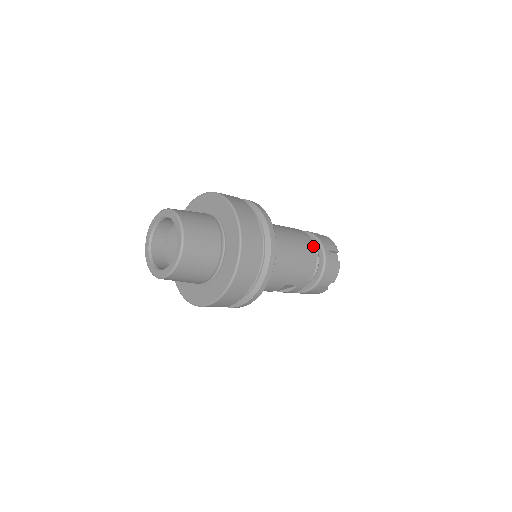
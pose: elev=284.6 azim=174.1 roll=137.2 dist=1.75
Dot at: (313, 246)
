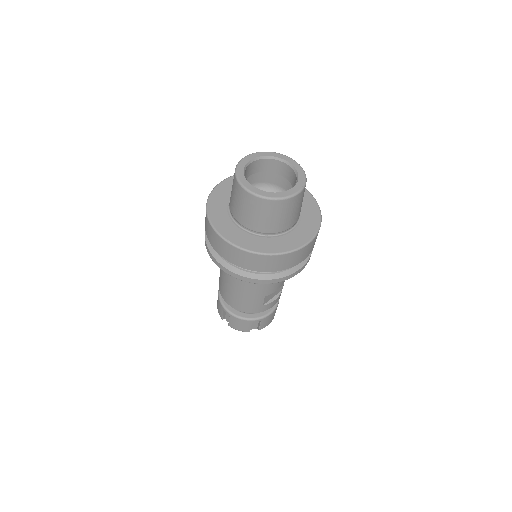
Dot at: occluded
